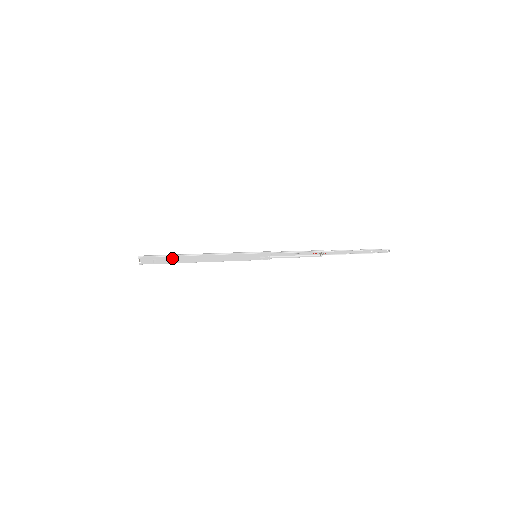
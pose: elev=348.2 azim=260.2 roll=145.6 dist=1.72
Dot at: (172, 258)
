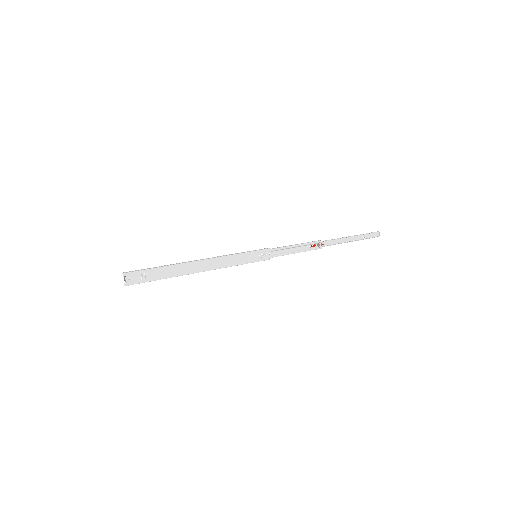
Dot at: (164, 270)
